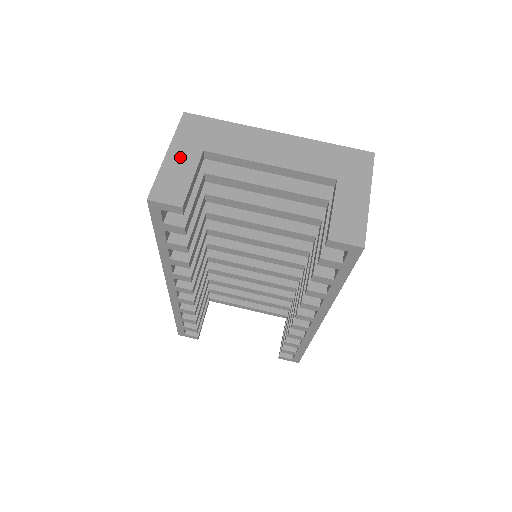
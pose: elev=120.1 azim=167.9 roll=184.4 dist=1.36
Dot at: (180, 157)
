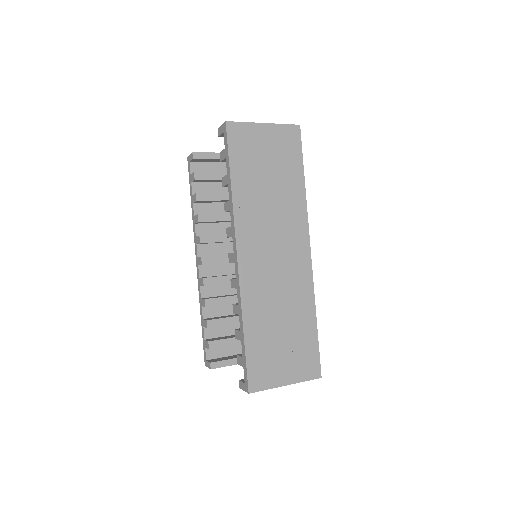
Dot at: occluded
